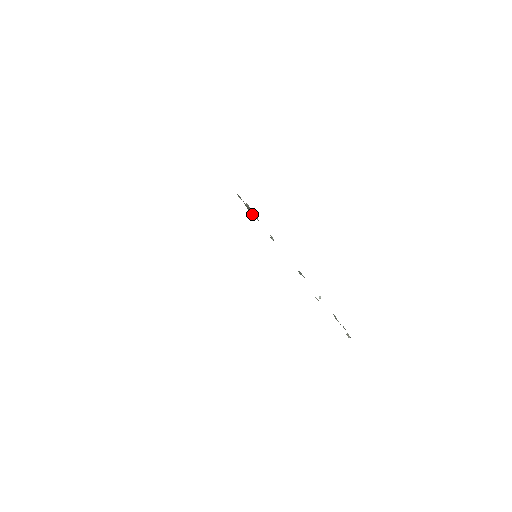
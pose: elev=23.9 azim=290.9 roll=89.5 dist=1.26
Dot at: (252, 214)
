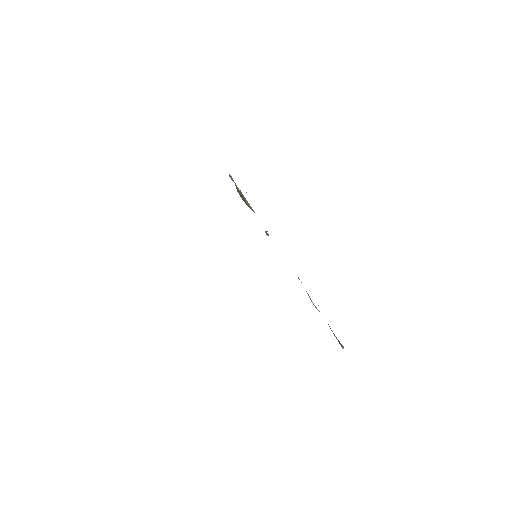
Dot at: (246, 203)
